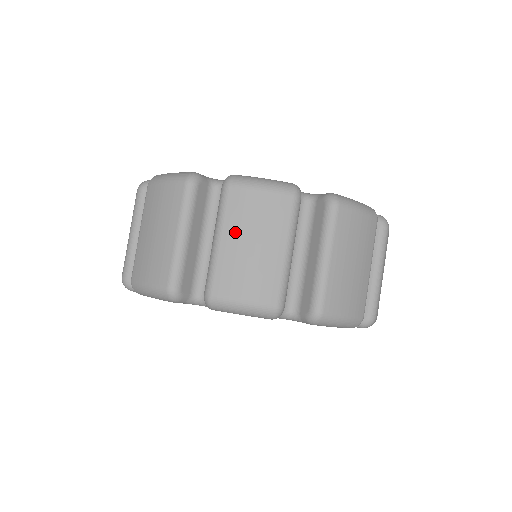
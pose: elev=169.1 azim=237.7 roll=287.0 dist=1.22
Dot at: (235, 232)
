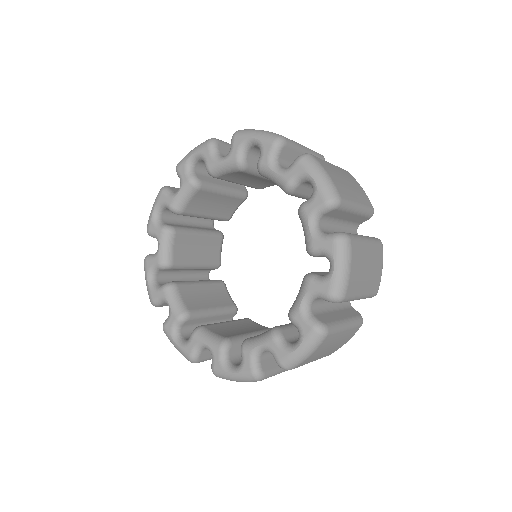
Dot at: occluded
